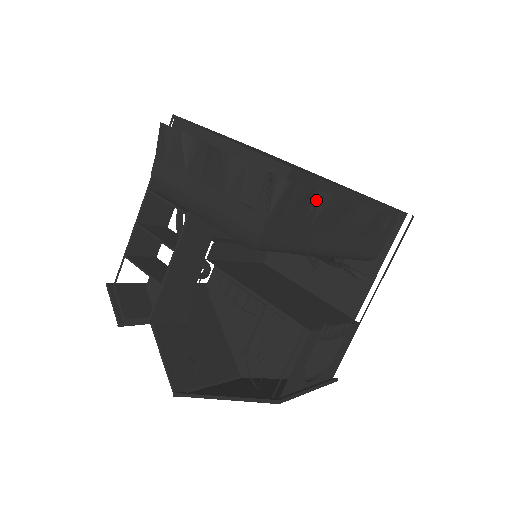
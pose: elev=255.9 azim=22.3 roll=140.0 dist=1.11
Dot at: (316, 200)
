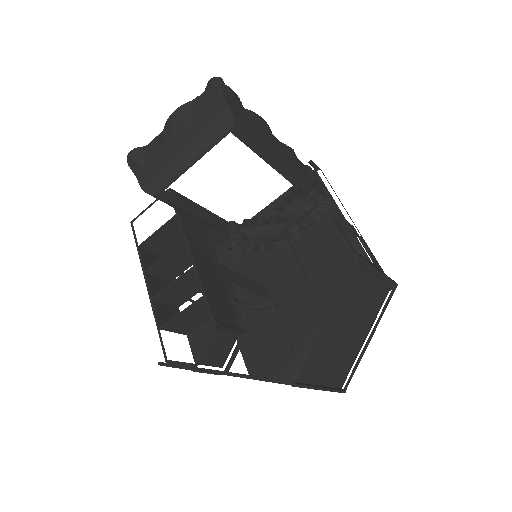
Dot at: (246, 112)
